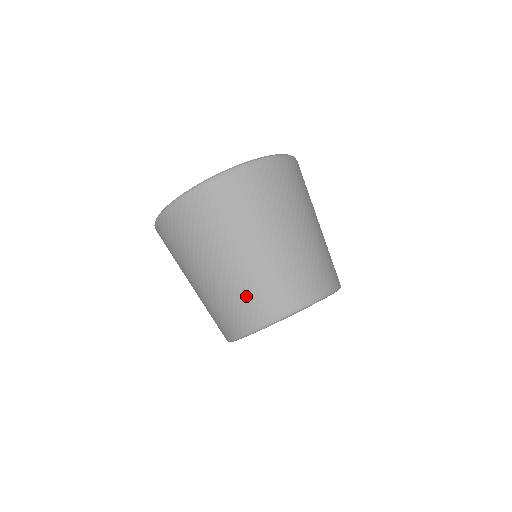
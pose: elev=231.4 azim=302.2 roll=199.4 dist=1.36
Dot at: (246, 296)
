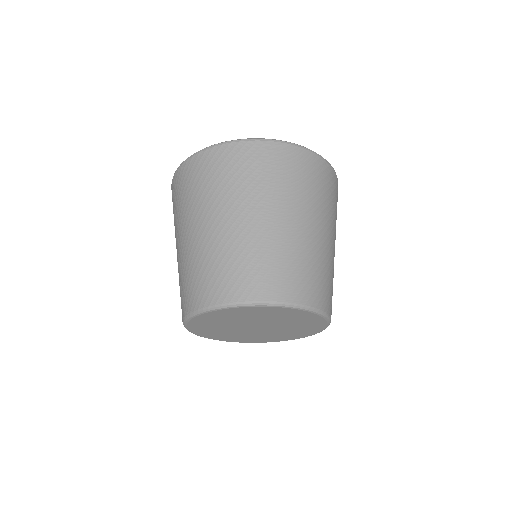
Dot at: (197, 272)
